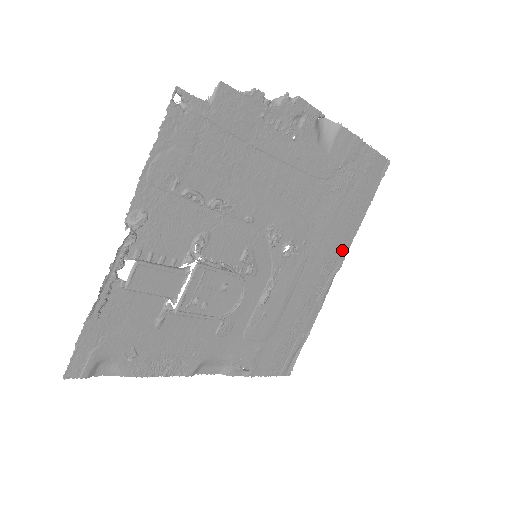
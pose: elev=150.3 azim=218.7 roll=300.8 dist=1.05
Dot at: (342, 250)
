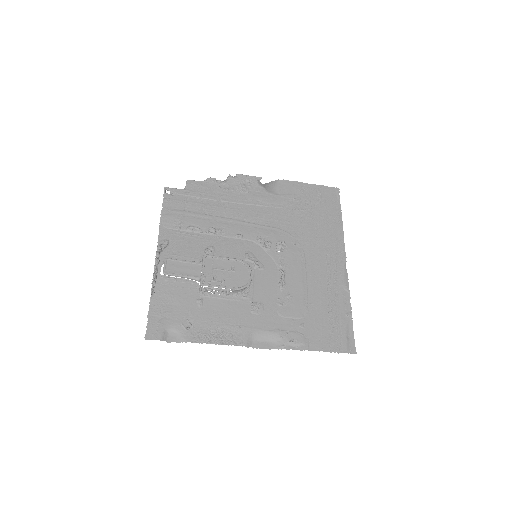
Dot at: (338, 247)
